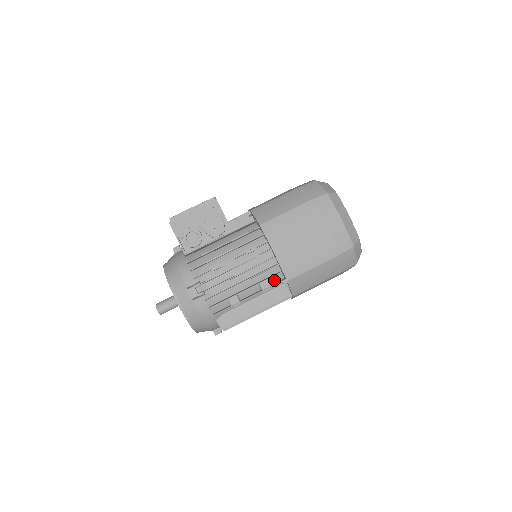
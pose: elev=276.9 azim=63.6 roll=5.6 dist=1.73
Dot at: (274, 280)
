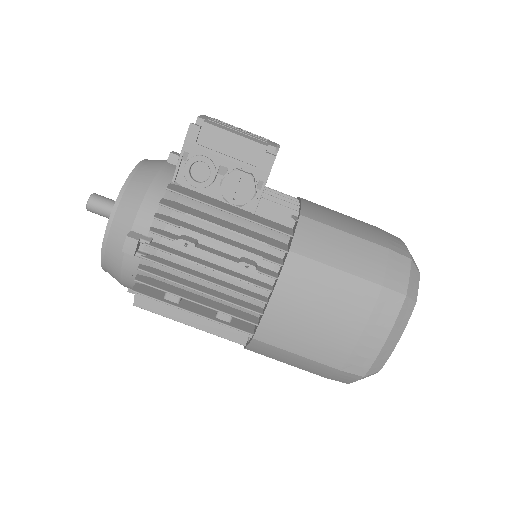
Dot at: occluded
